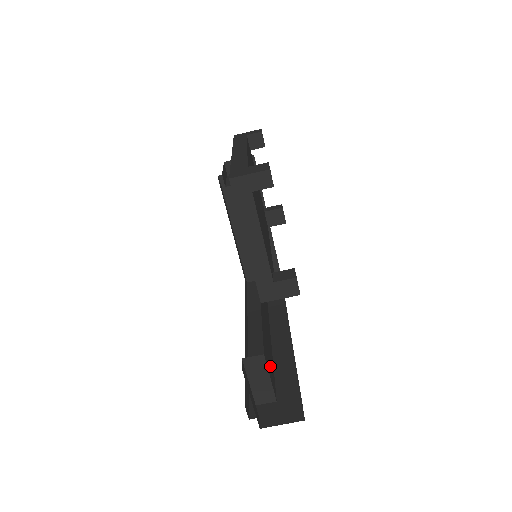
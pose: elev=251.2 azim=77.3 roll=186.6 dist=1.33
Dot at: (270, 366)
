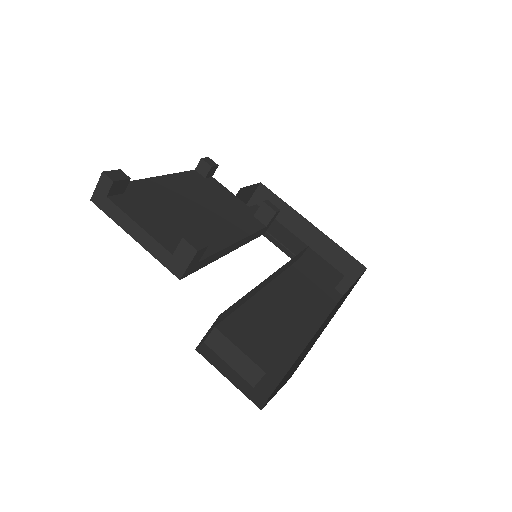
Dot at: (257, 342)
